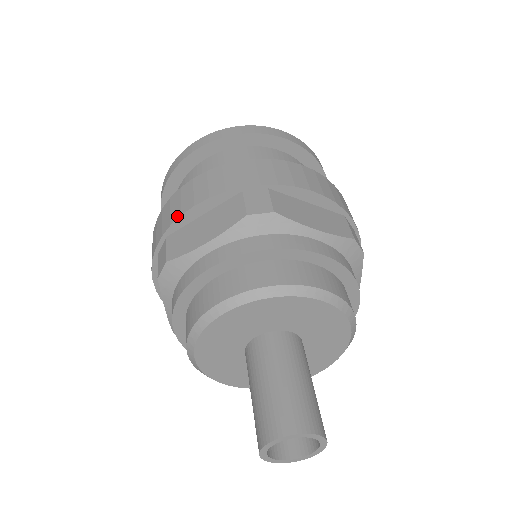
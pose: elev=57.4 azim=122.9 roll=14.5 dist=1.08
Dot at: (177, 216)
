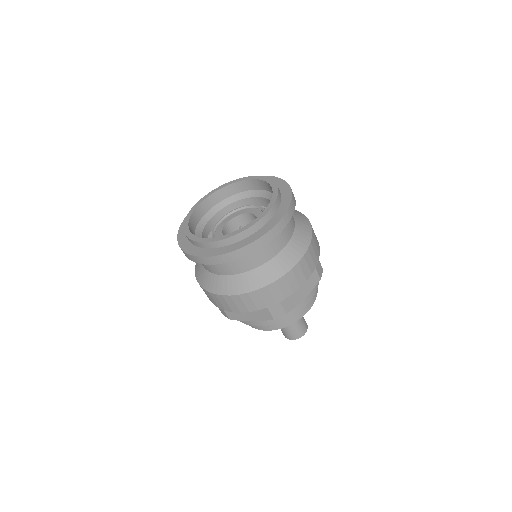
Dot at: (229, 311)
